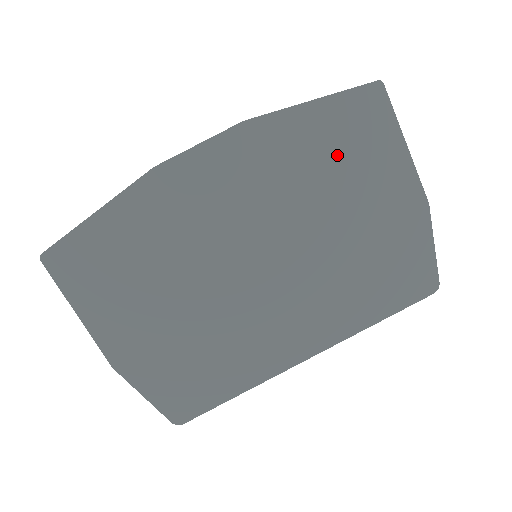
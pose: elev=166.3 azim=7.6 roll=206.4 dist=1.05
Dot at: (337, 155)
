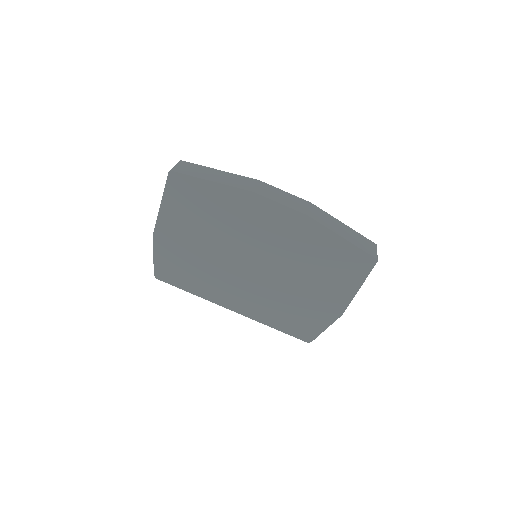
Dot at: (328, 264)
